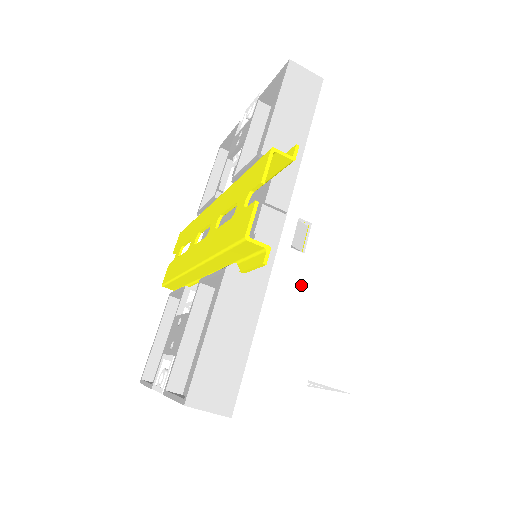
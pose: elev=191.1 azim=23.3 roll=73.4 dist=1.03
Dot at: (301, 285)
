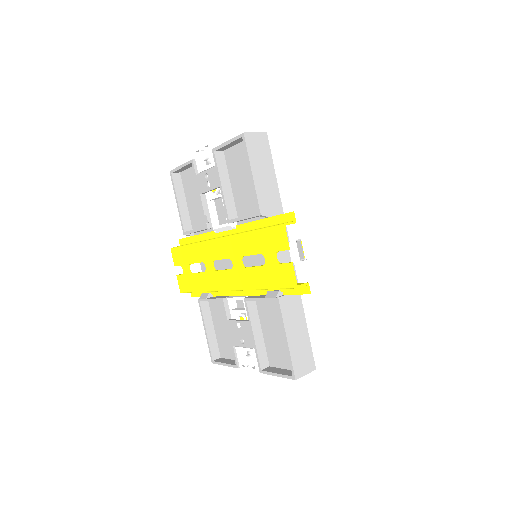
Dot at: (314, 279)
